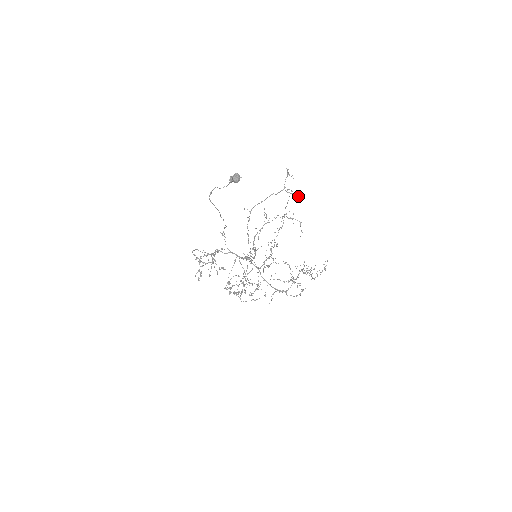
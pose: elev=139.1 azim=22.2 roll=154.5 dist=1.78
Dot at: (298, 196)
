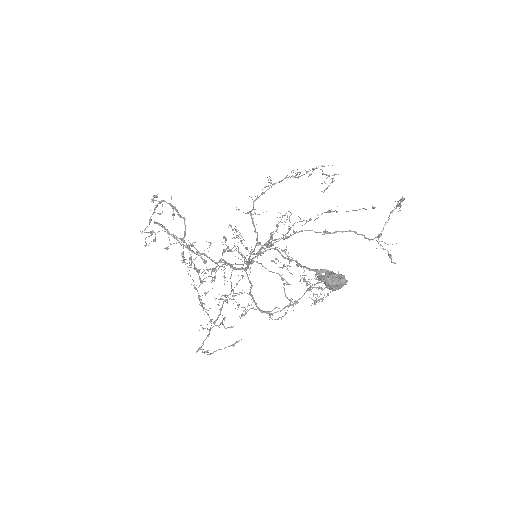
Dot at: (391, 259)
